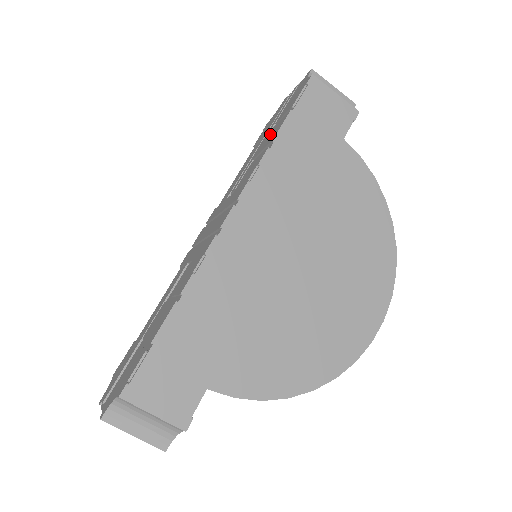
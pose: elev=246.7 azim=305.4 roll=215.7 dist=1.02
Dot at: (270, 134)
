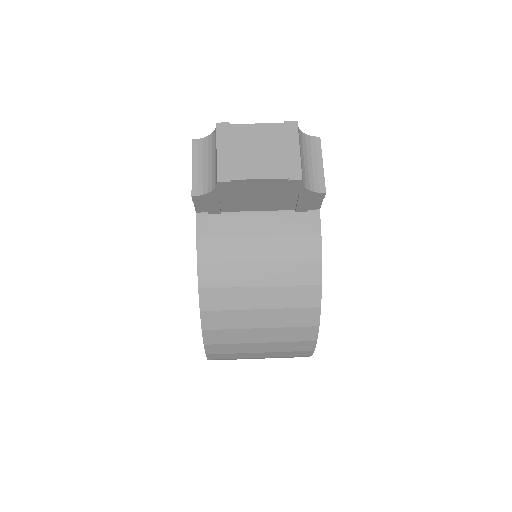
Dot at: occluded
